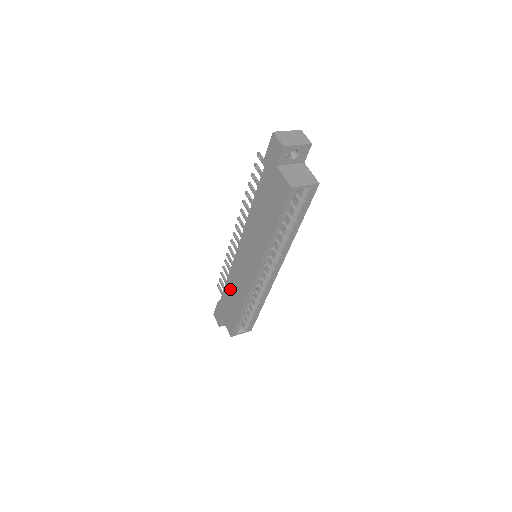
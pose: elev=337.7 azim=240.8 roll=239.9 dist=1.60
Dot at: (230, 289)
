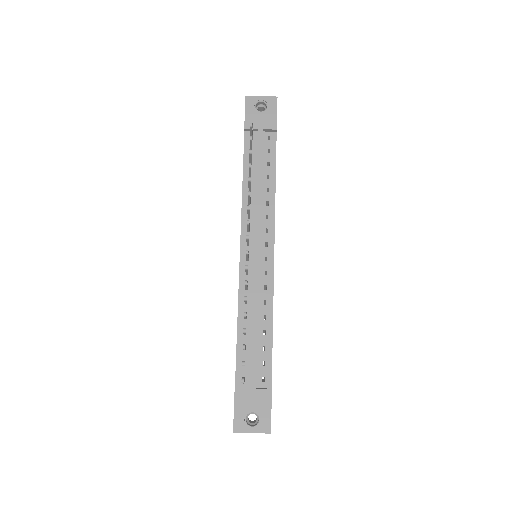
Dot at: occluded
